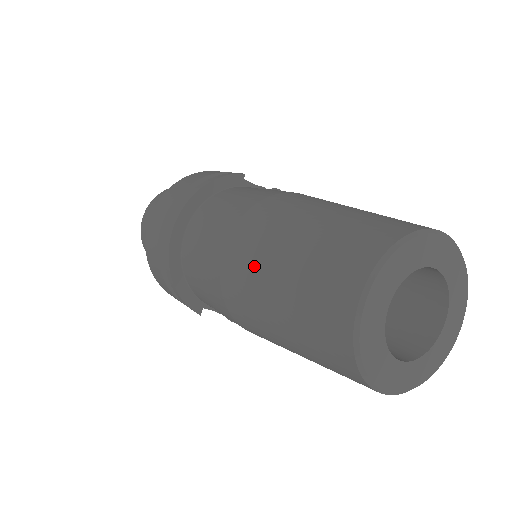
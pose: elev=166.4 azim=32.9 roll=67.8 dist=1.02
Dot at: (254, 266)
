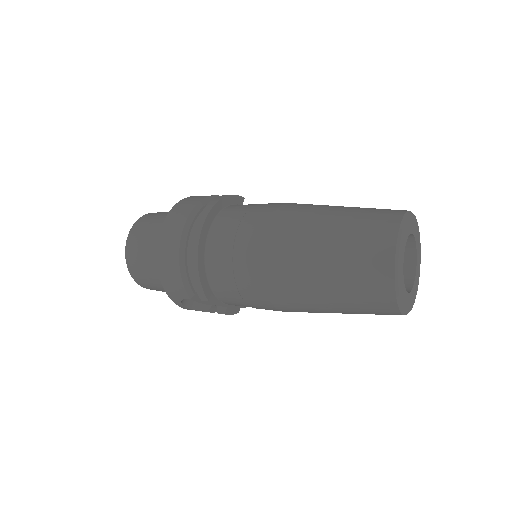
Dot at: (302, 235)
